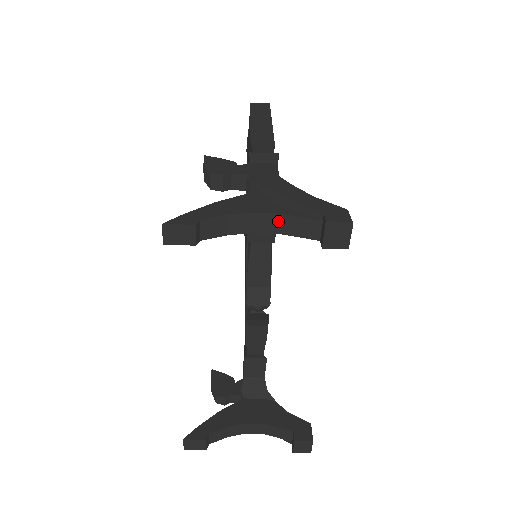
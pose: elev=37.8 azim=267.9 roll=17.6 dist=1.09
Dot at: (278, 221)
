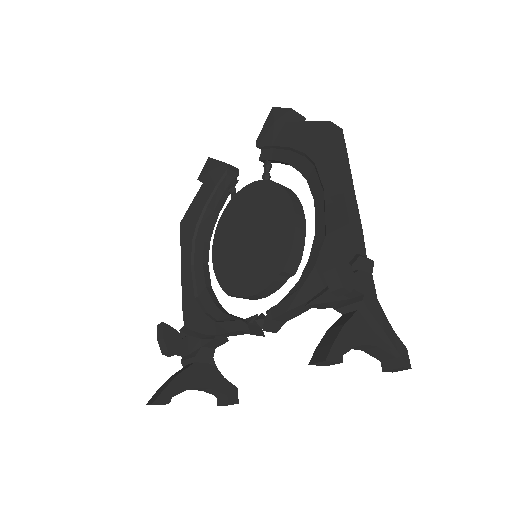
Dot at: (371, 348)
